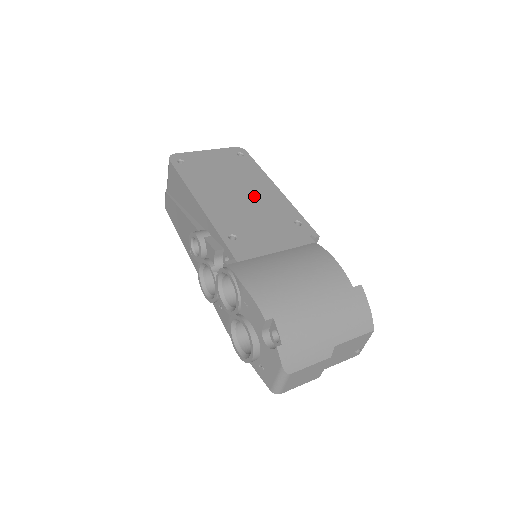
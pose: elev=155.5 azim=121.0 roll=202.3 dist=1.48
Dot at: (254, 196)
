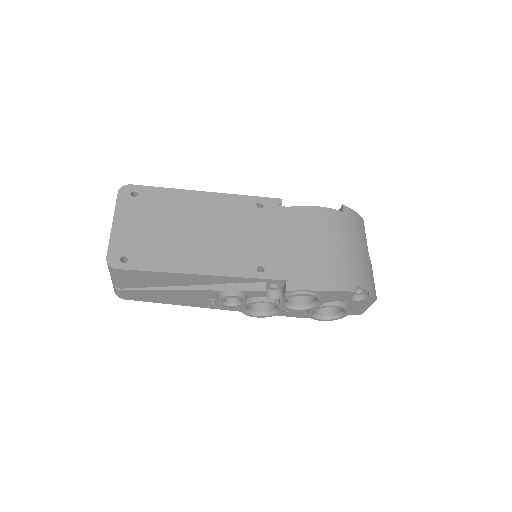
Dot at: (210, 219)
